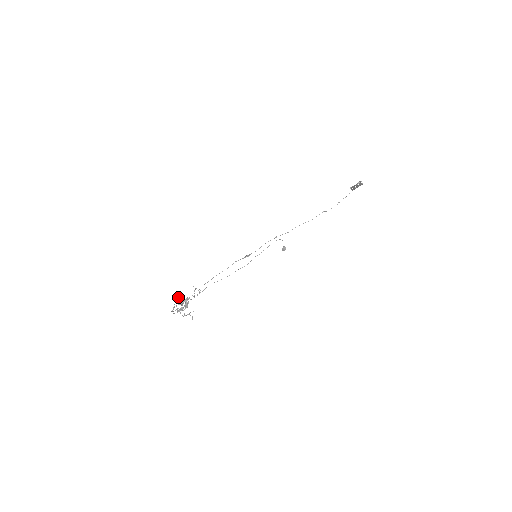
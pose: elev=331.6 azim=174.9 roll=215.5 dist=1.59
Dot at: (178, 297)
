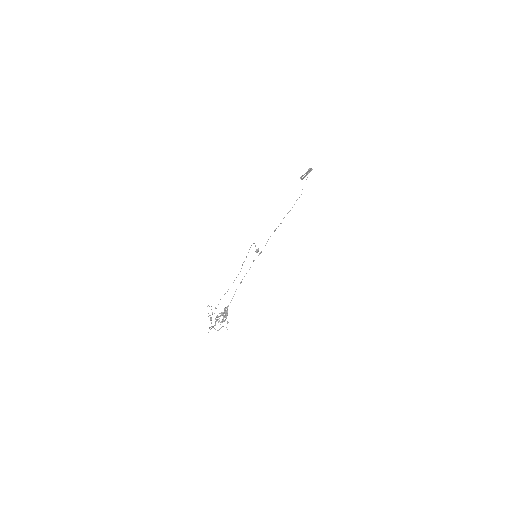
Dot at: occluded
